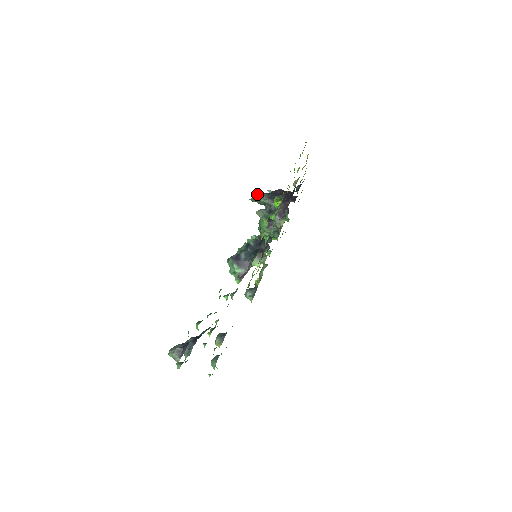
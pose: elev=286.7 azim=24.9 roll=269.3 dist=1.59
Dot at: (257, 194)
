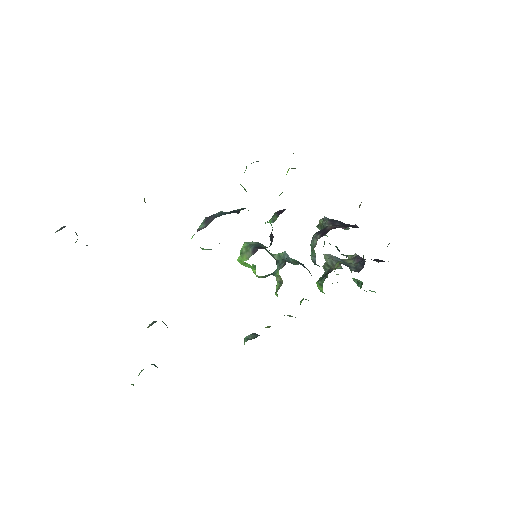
Dot at: occluded
